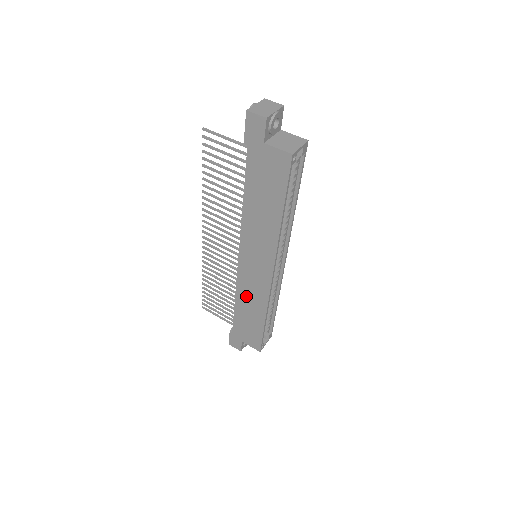
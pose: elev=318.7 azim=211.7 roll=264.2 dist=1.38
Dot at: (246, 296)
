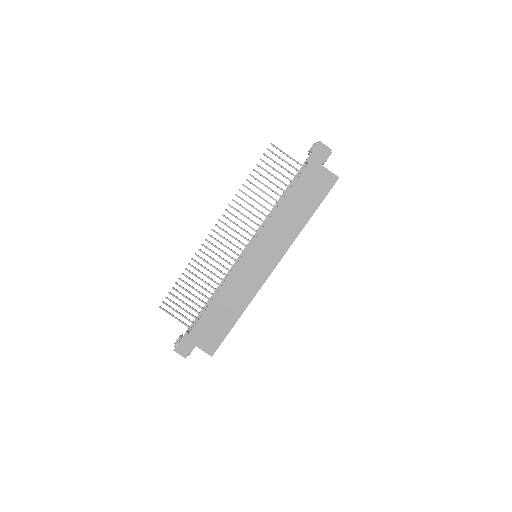
Dot at: (232, 291)
